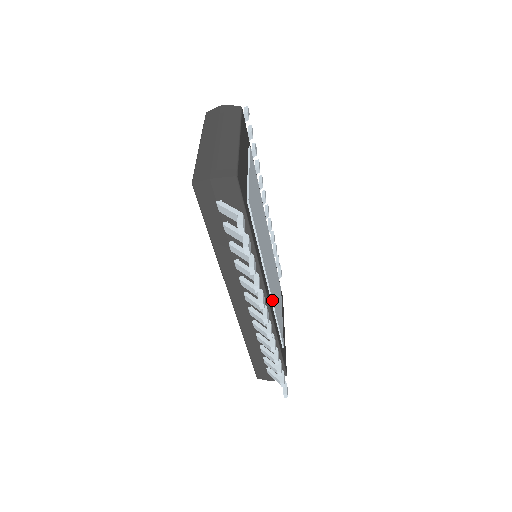
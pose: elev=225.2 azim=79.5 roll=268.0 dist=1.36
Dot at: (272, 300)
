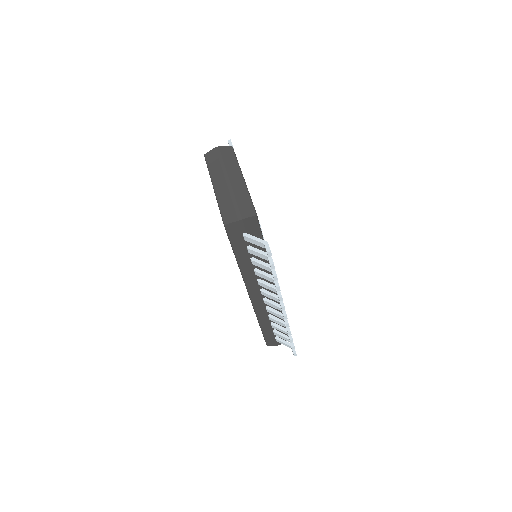
Dot at: occluded
